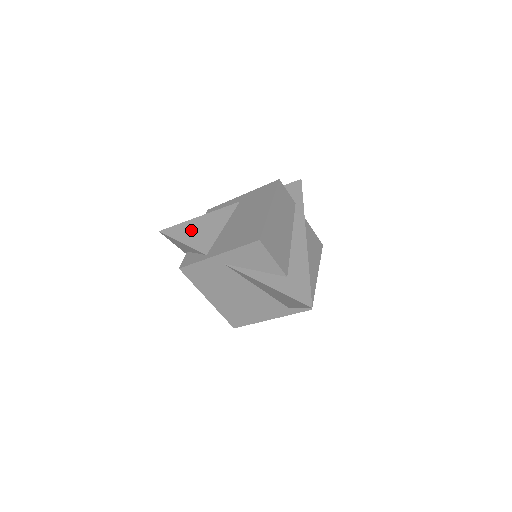
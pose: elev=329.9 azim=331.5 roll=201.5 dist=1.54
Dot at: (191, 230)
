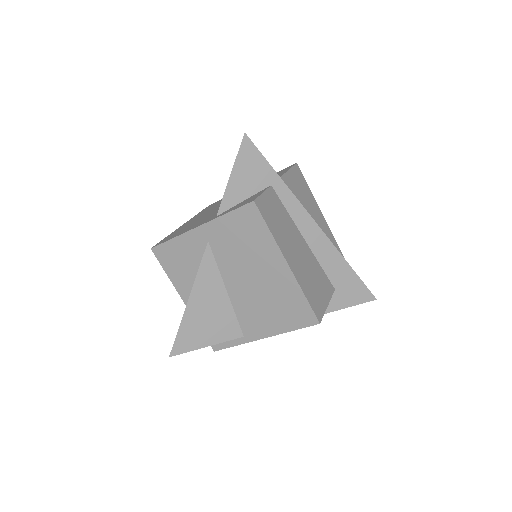
Dot at: (199, 326)
